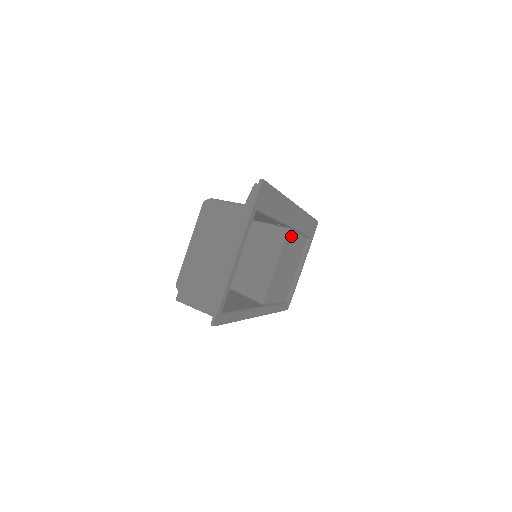
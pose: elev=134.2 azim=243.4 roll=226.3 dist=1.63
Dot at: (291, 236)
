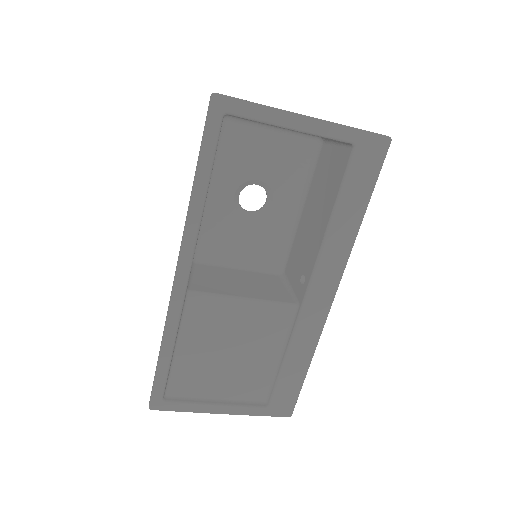
Dot at: (283, 326)
